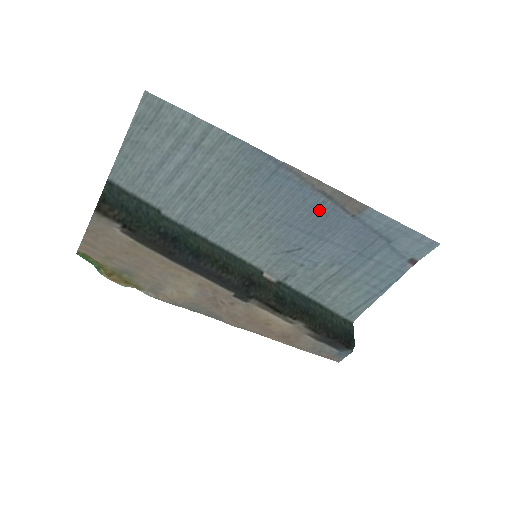
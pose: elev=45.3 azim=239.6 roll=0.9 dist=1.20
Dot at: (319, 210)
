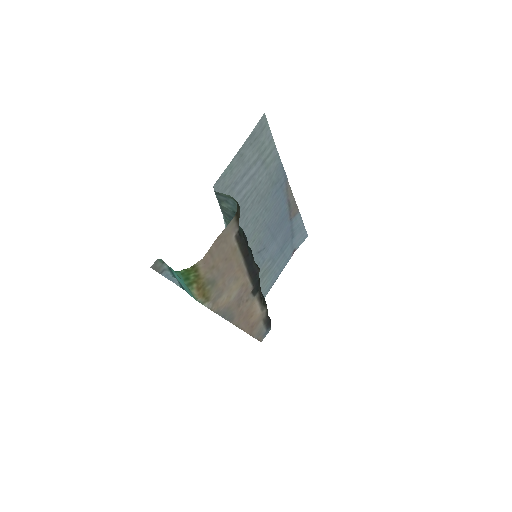
Dot at: (282, 215)
